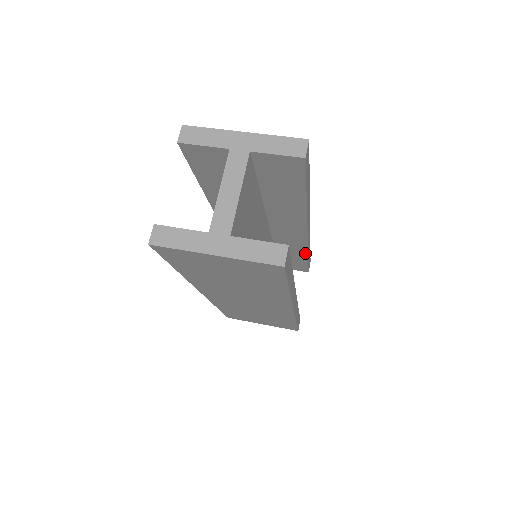
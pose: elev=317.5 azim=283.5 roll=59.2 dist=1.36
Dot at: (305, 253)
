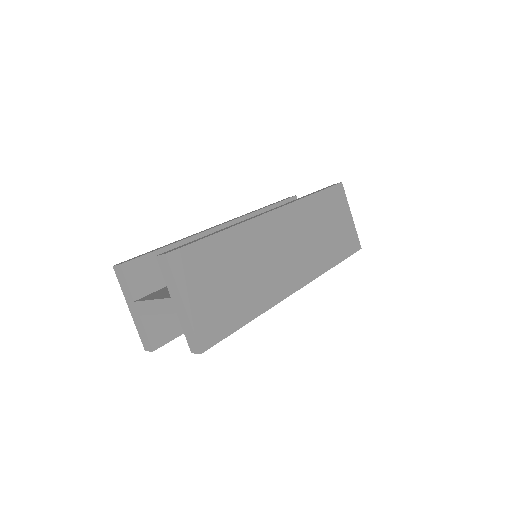
Dot at: occluded
